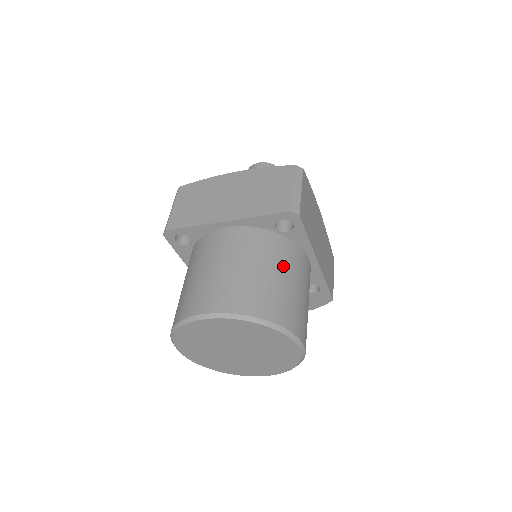
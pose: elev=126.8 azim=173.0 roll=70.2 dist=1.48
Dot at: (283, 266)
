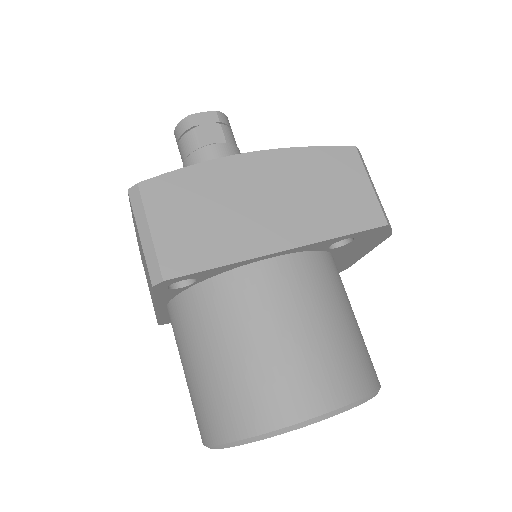
Dot at: (223, 333)
